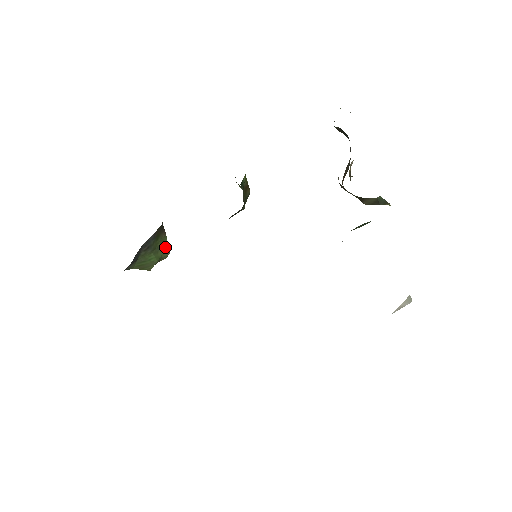
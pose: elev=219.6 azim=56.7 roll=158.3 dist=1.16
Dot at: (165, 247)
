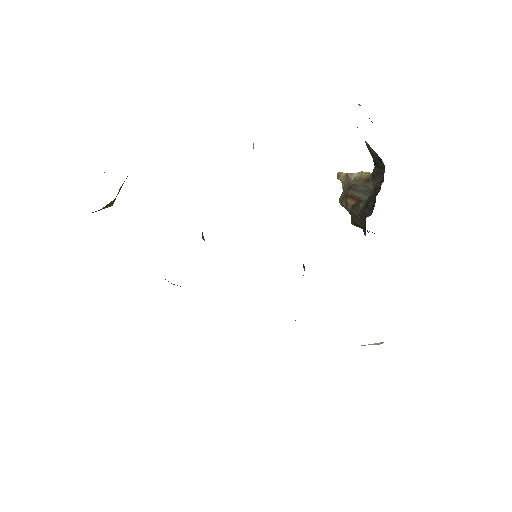
Dot at: (122, 185)
